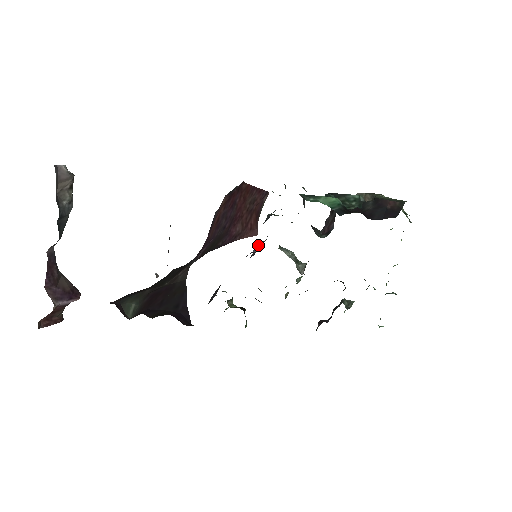
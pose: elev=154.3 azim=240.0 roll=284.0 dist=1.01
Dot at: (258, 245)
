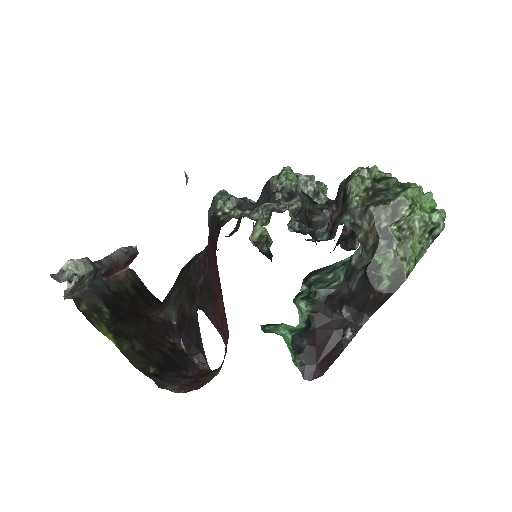
Dot at: occluded
